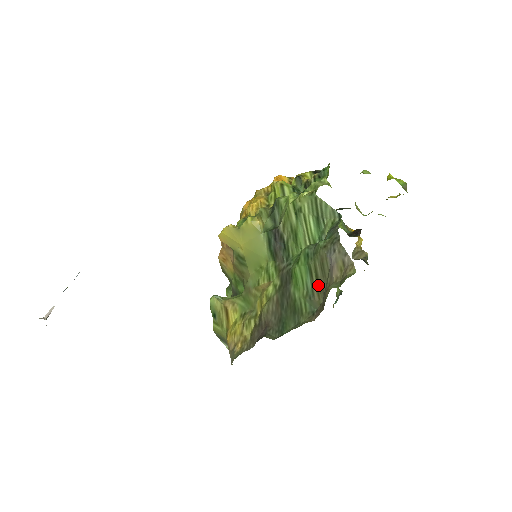
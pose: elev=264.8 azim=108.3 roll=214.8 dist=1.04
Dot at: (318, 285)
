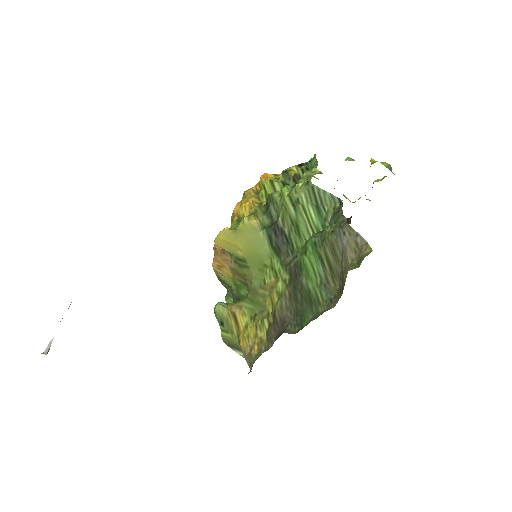
Dot at: (332, 271)
